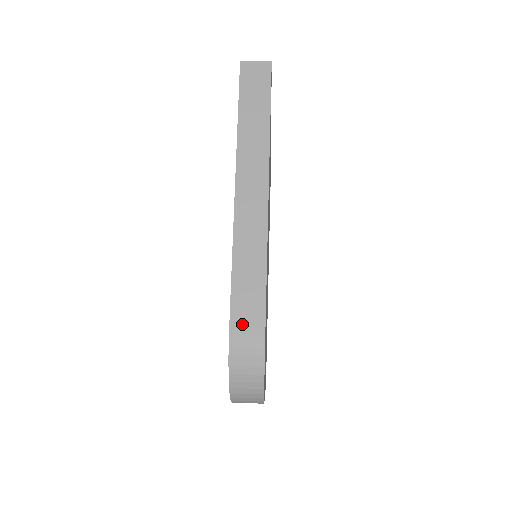
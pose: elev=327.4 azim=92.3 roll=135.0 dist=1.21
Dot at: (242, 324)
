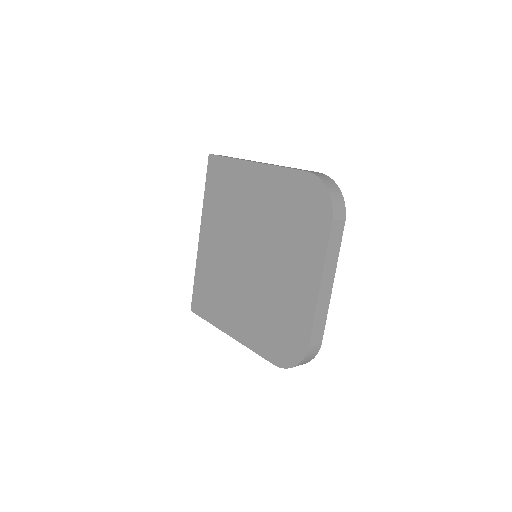
Dot at: (309, 171)
